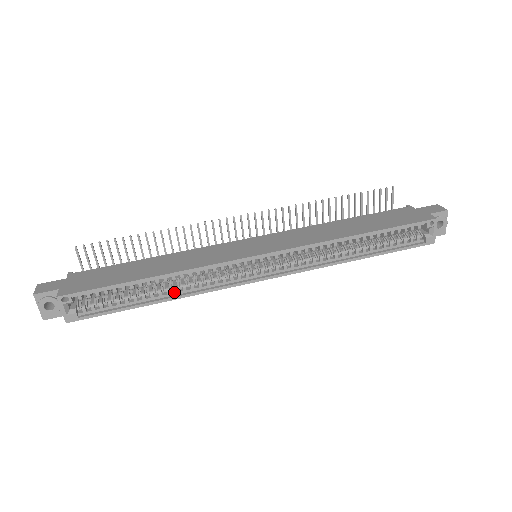
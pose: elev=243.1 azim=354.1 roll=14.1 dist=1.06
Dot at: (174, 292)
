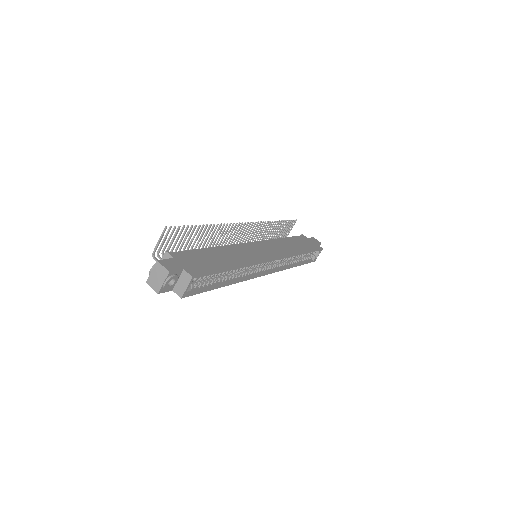
Dot at: (232, 279)
